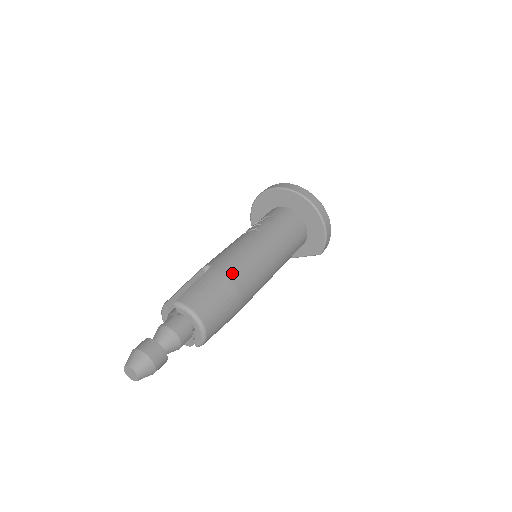
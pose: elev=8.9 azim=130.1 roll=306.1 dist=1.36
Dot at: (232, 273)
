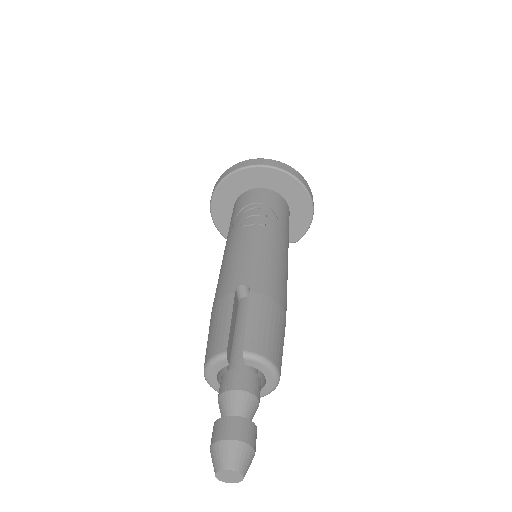
Dot at: (277, 294)
